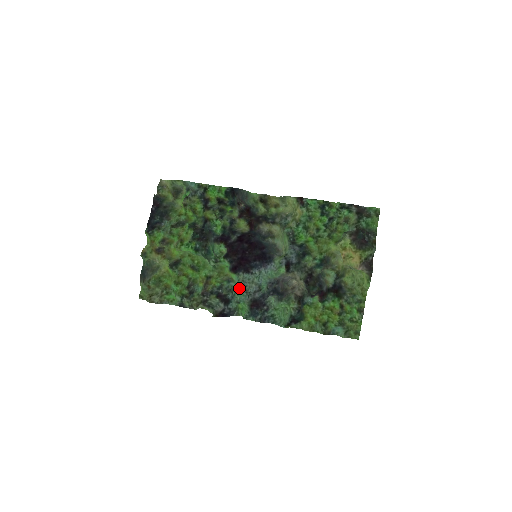
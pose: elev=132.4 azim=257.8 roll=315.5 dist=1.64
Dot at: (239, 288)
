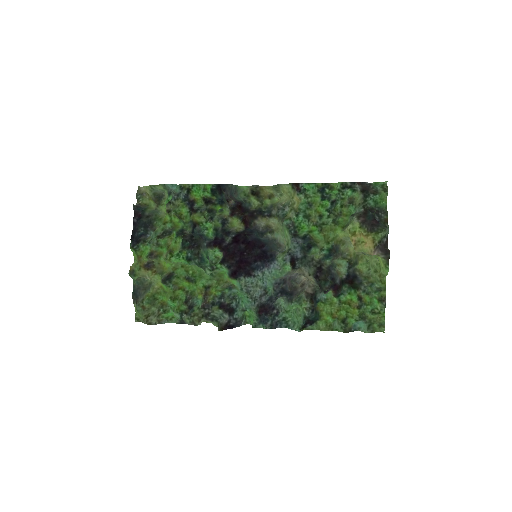
Dot at: (242, 294)
